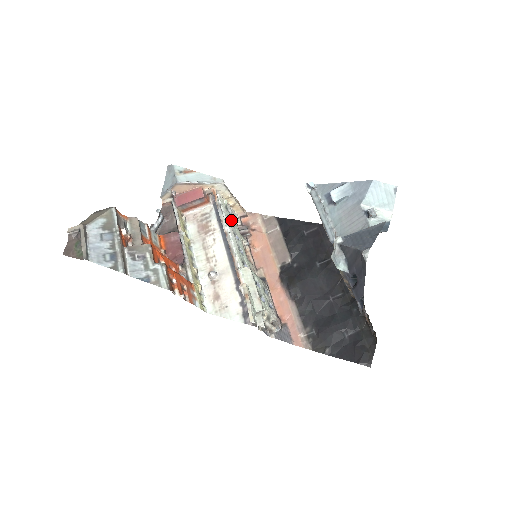
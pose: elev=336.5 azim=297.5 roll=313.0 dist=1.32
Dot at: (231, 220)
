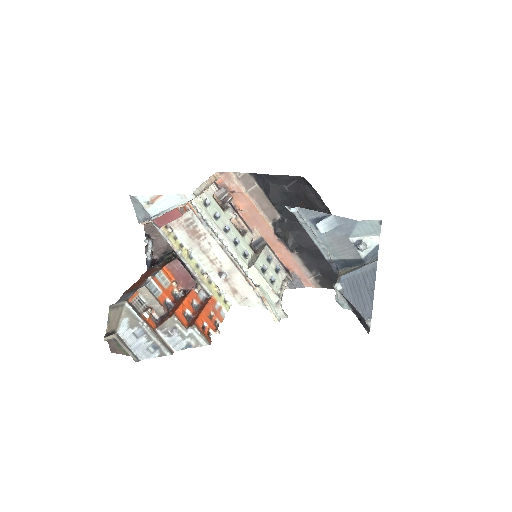
Dot at: (214, 214)
